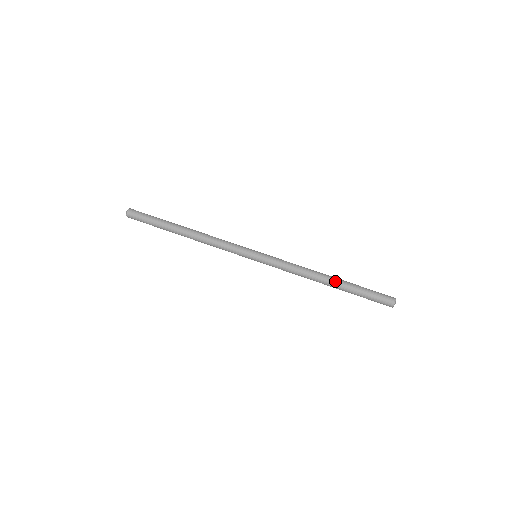
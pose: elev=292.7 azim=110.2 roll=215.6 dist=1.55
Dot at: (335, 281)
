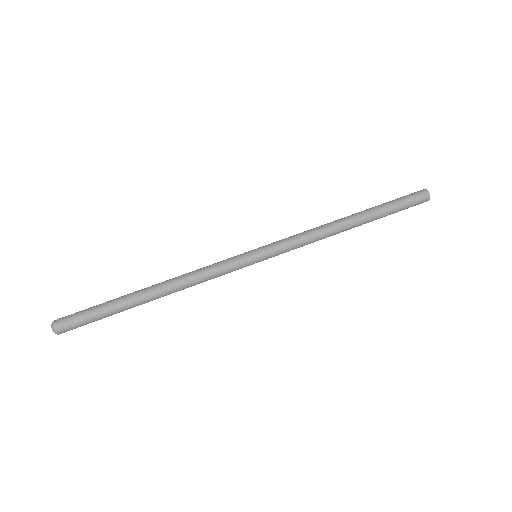
Dot at: (360, 218)
